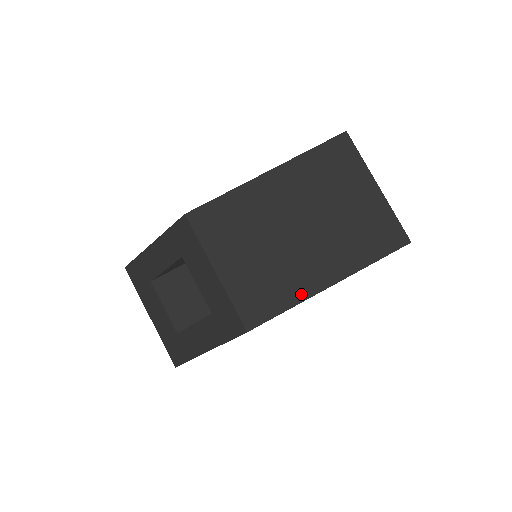
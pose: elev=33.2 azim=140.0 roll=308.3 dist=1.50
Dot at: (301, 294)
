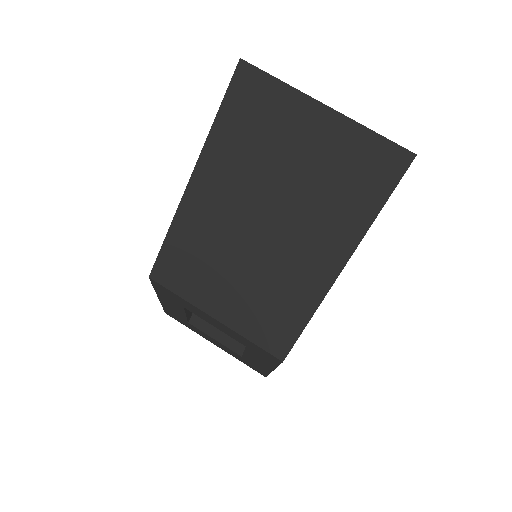
Dot at: (313, 297)
